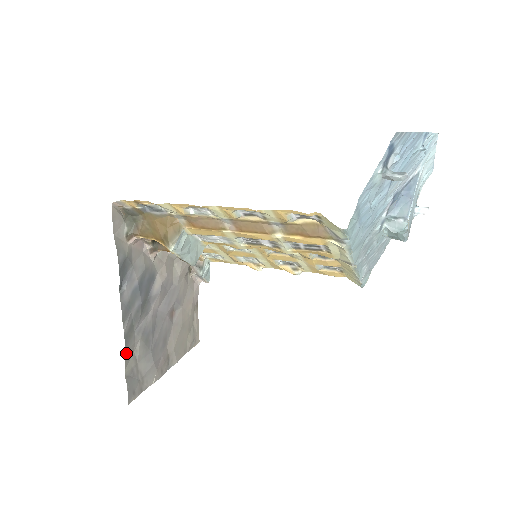
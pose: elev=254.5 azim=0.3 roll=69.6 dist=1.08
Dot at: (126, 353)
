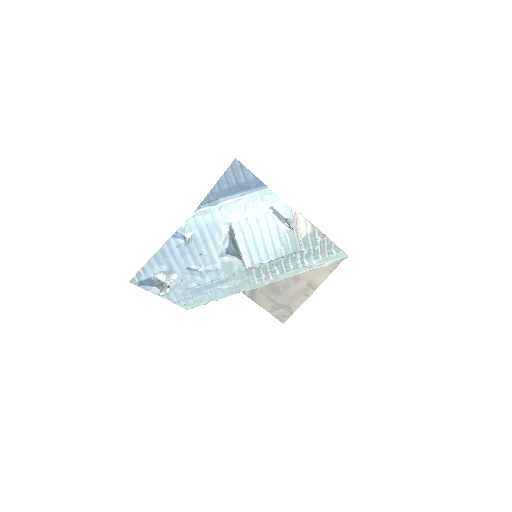
Dot at: (258, 303)
